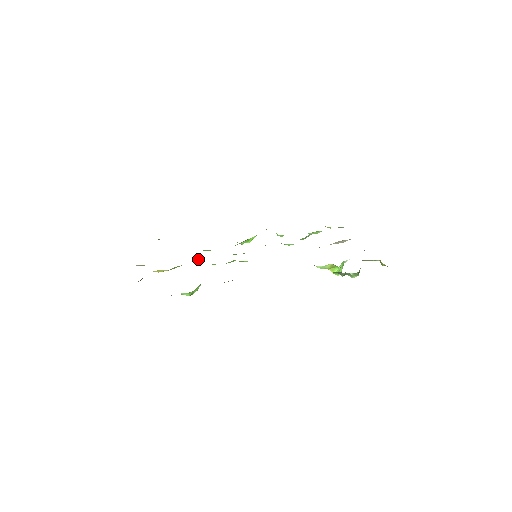
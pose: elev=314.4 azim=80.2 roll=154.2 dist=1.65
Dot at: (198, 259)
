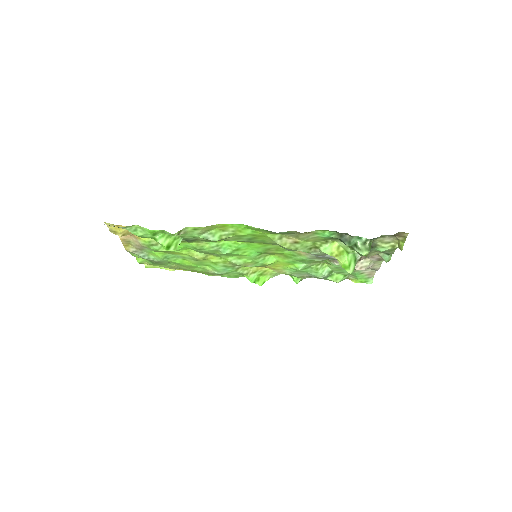
Dot at: (192, 250)
